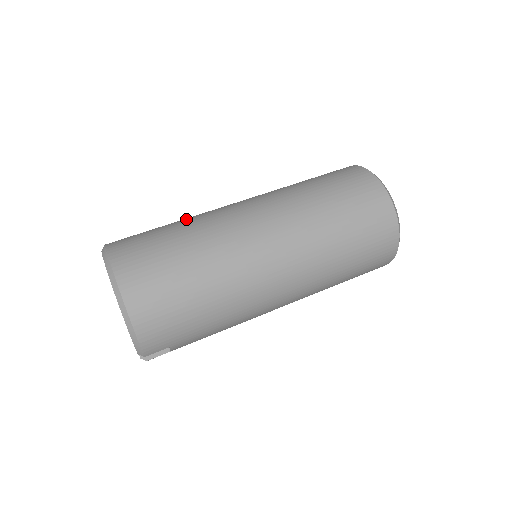
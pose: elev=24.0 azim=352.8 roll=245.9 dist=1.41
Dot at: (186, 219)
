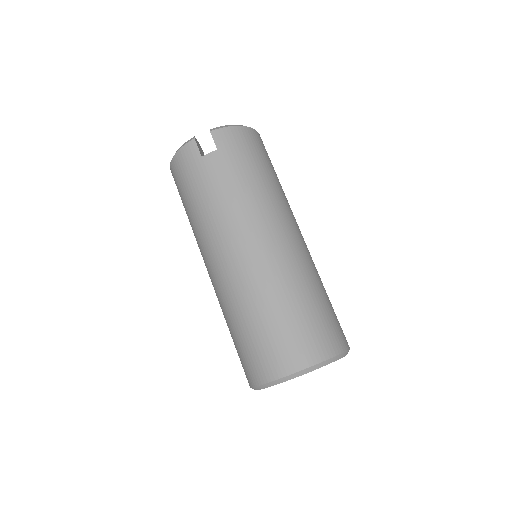
Dot at: occluded
